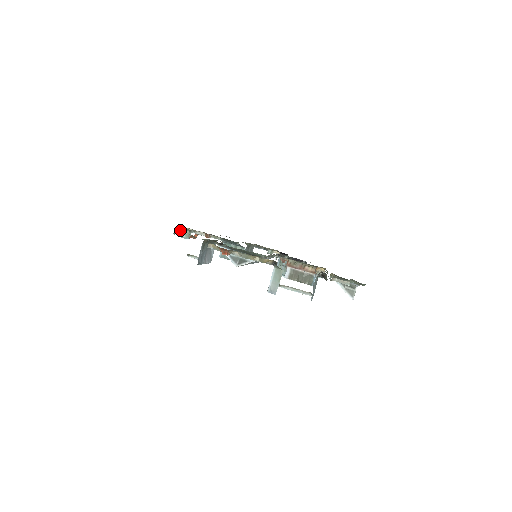
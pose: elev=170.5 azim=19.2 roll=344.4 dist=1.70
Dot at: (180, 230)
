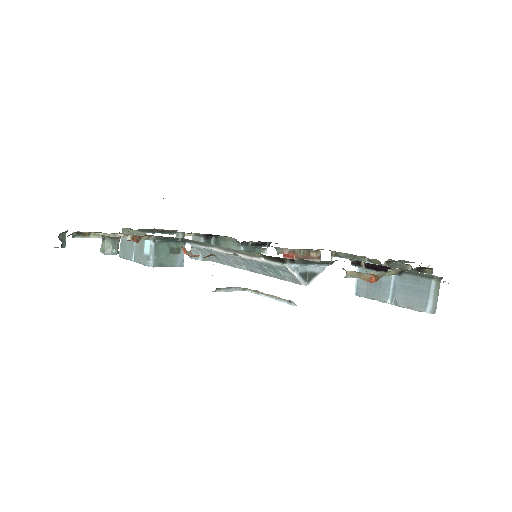
Dot at: (65, 238)
